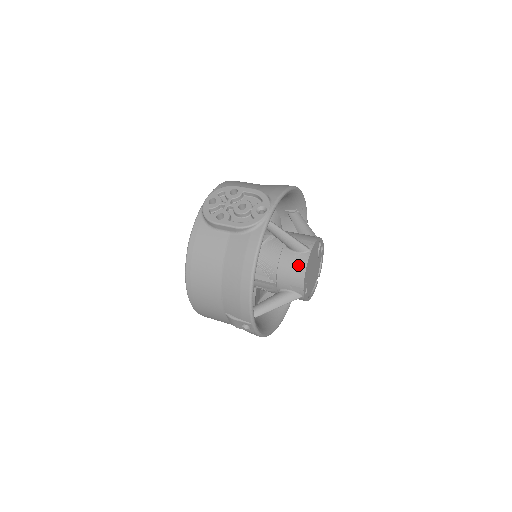
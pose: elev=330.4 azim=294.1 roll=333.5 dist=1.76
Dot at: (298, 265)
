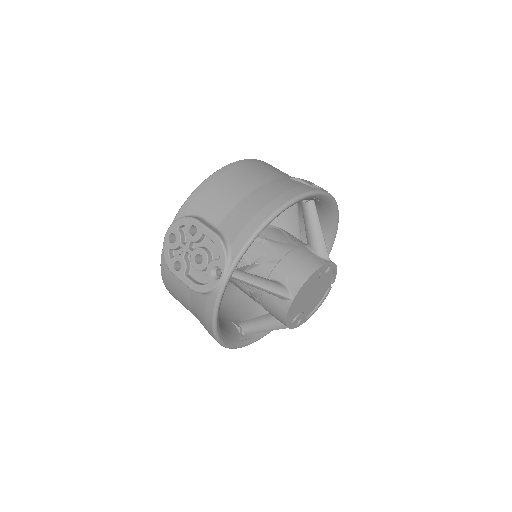
Dot at: (278, 311)
